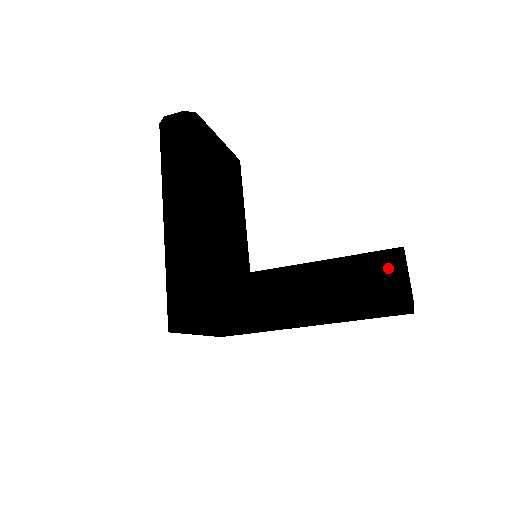
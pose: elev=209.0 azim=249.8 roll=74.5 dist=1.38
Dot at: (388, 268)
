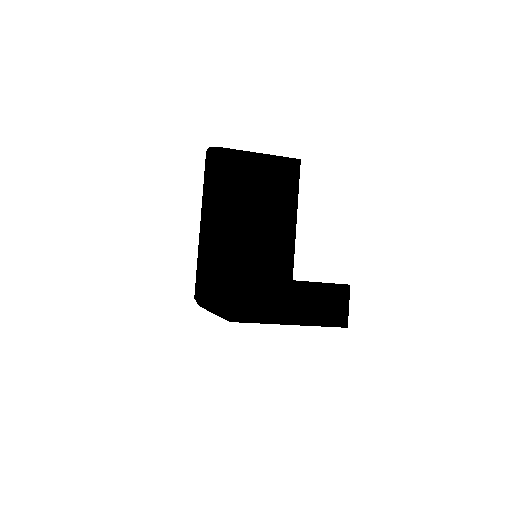
Dot at: (220, 293)
